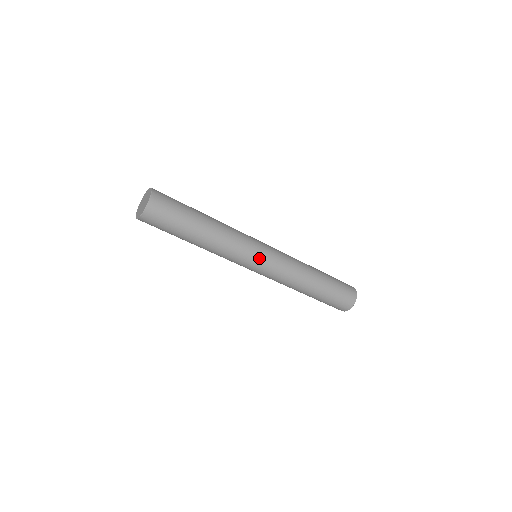
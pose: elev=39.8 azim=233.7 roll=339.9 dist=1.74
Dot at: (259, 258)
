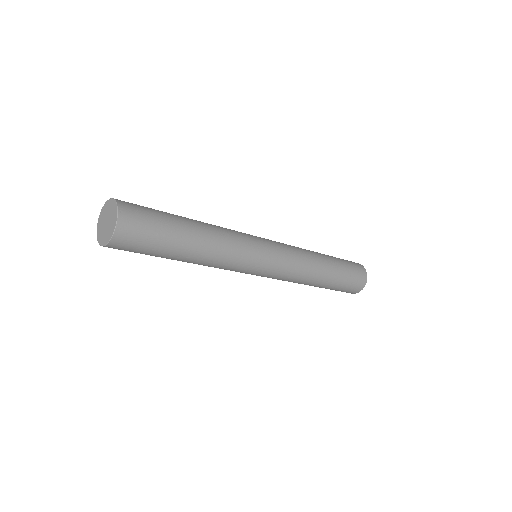
Dot at: (254, 273)
